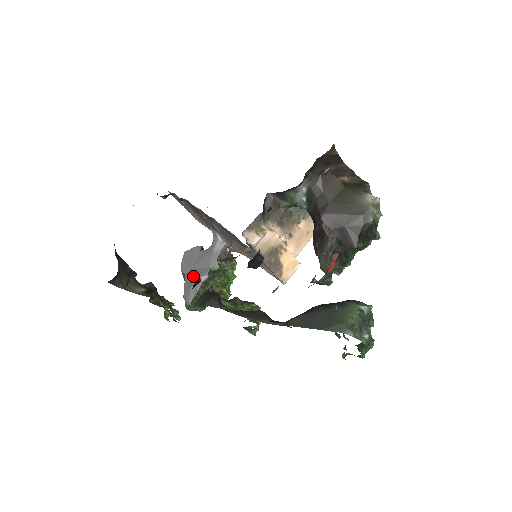
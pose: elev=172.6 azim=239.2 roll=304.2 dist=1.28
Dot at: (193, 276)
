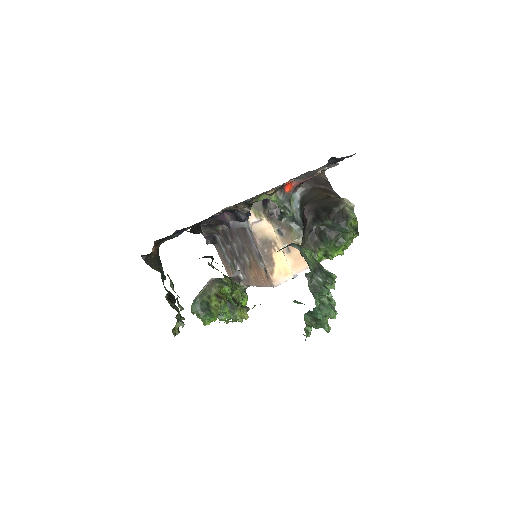
Dot at: occluded
